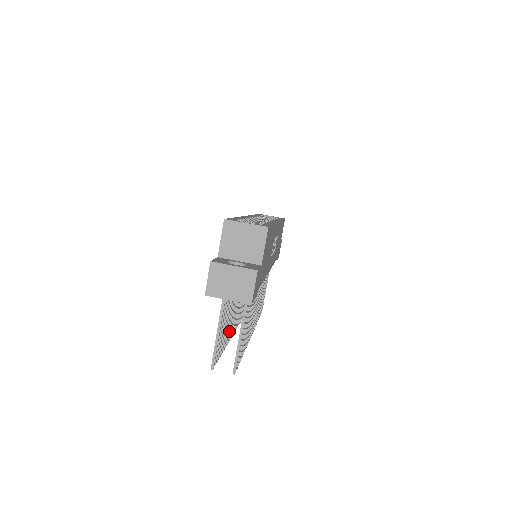
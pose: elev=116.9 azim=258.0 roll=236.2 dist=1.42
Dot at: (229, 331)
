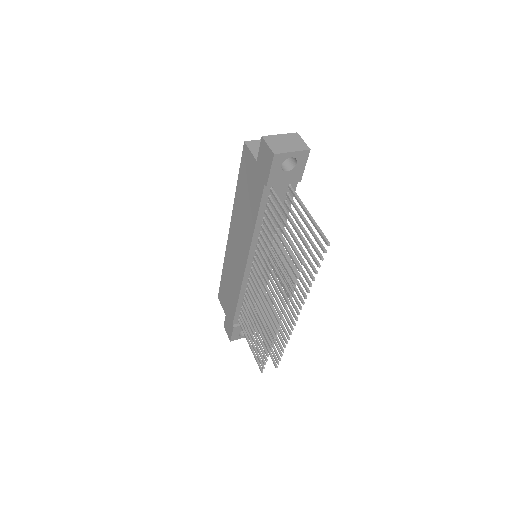
Dot at: (285, 284)
